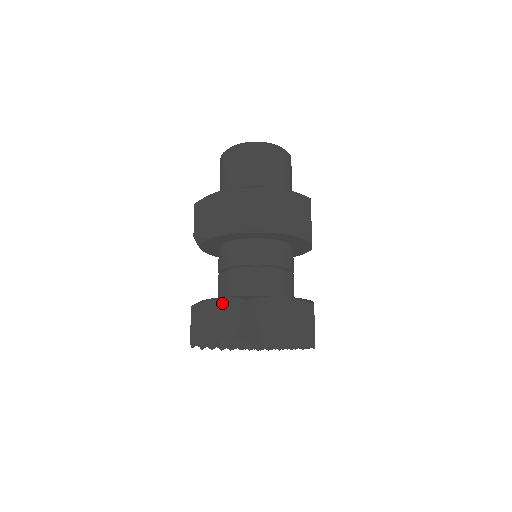
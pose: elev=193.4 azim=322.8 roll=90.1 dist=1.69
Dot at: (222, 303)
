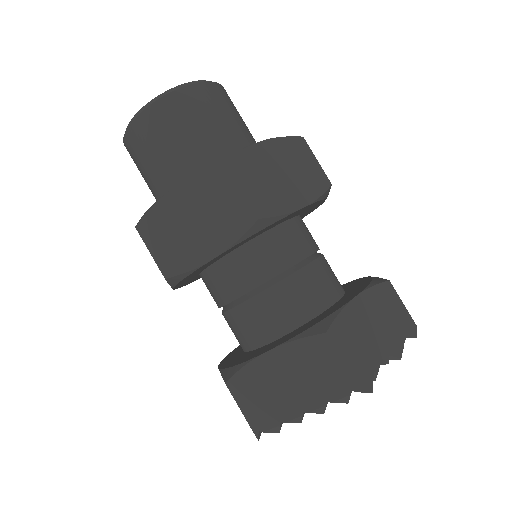
Dot at: (282, 355)
